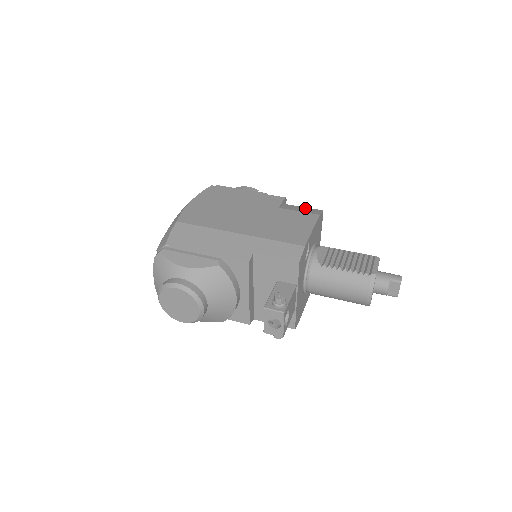
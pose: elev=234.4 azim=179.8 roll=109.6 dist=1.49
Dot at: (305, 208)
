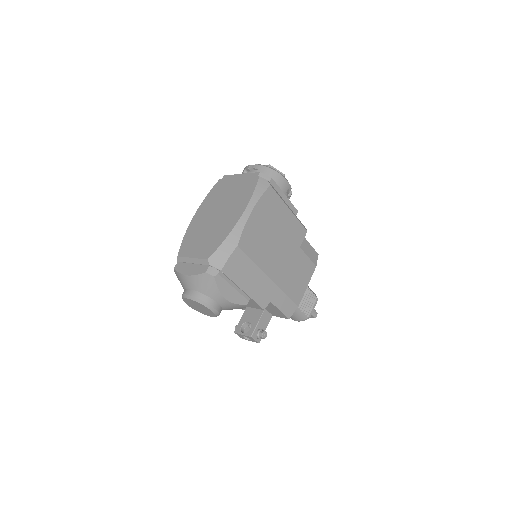
Dot at: (312, 249)
